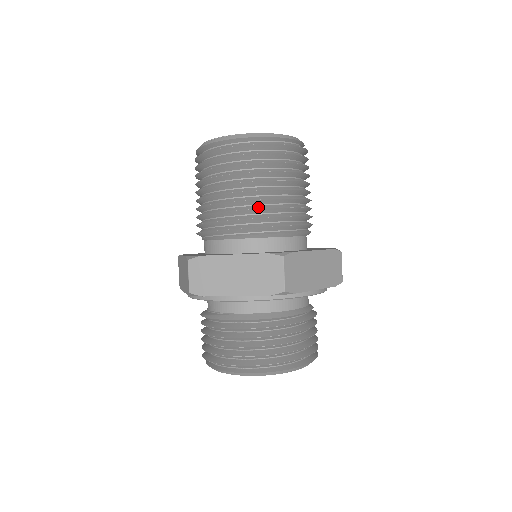
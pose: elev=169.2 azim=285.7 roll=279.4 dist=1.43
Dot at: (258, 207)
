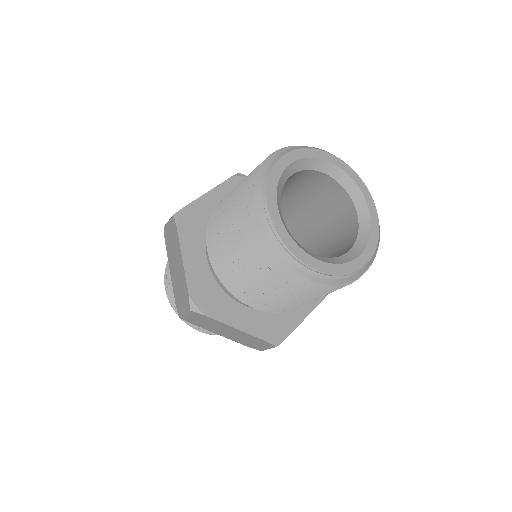
Dot at: occluded
